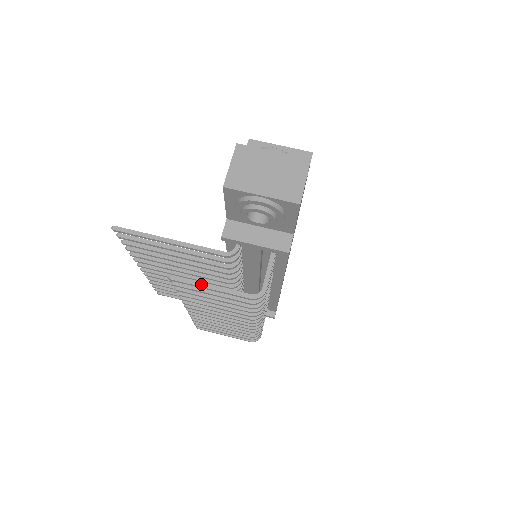
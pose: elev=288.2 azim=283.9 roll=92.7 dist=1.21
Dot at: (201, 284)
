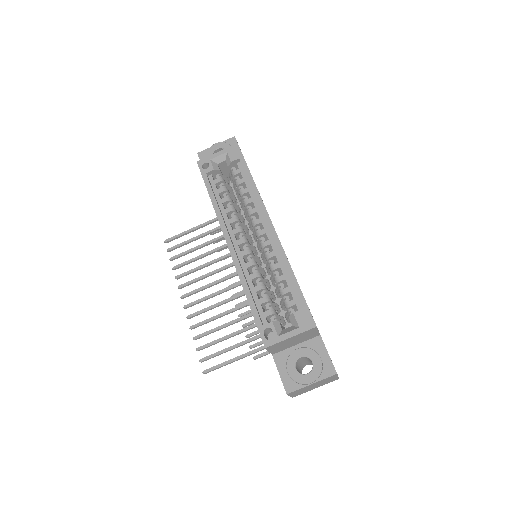
Dot at: occluded
